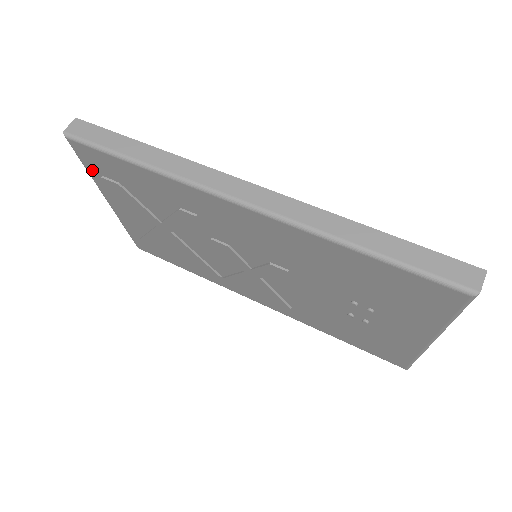
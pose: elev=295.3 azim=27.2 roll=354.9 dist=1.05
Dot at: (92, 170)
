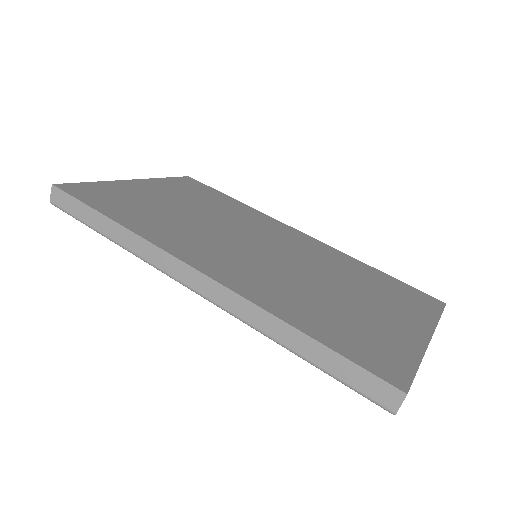
Dot at: occluded
